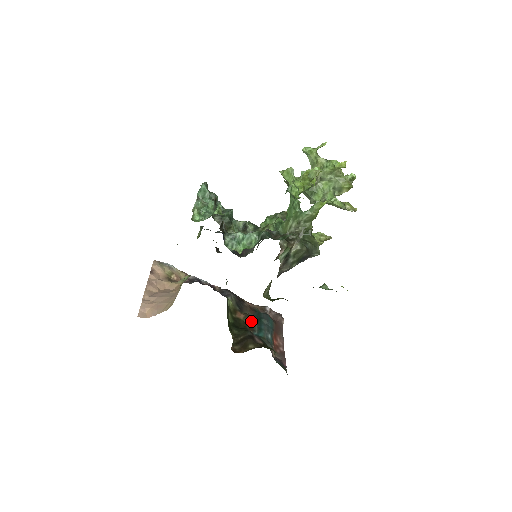
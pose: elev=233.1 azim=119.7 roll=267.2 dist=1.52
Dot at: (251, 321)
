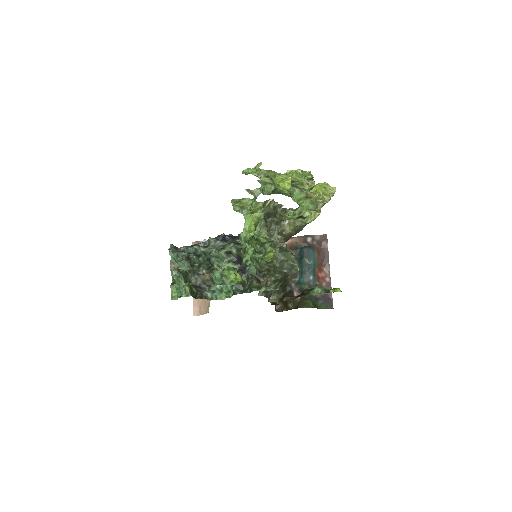
Dot at: occluded
